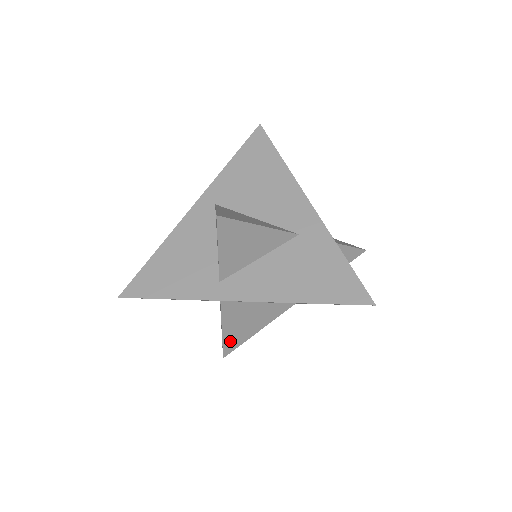
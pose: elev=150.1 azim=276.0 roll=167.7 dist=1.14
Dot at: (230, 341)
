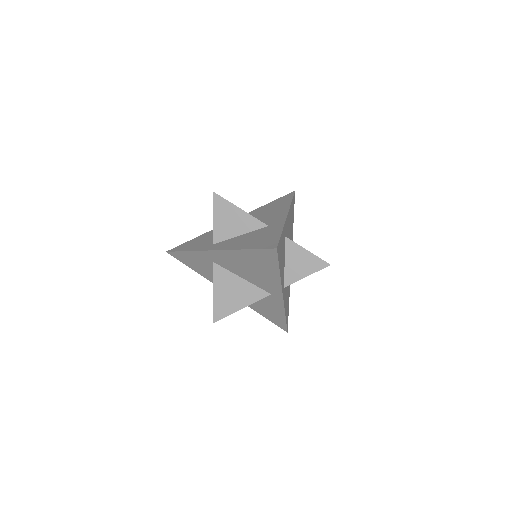
Dot at: (219, 307)
